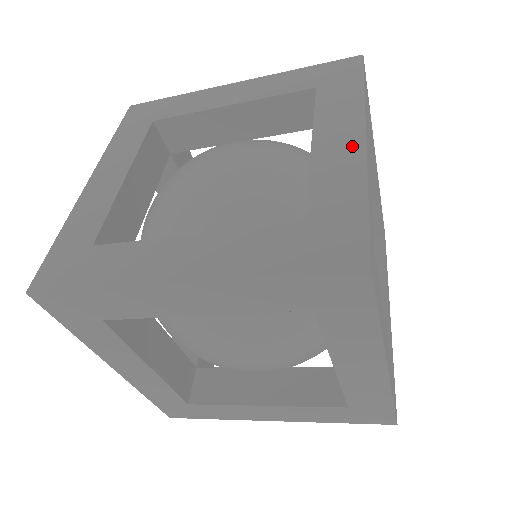
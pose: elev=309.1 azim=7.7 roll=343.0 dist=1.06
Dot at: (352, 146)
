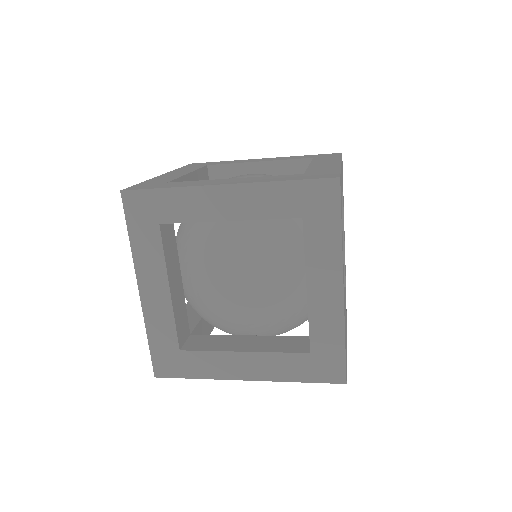
Dot at: (333, 164)
